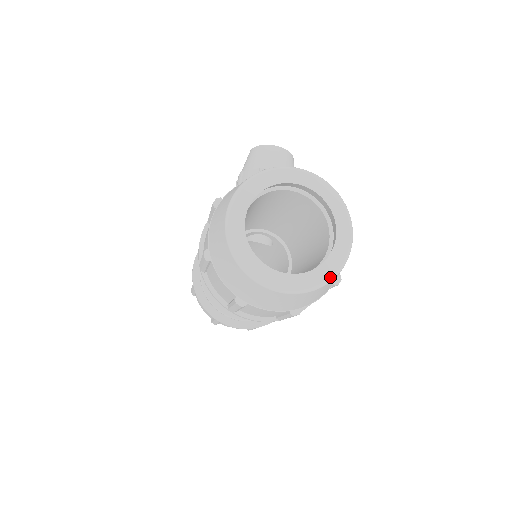
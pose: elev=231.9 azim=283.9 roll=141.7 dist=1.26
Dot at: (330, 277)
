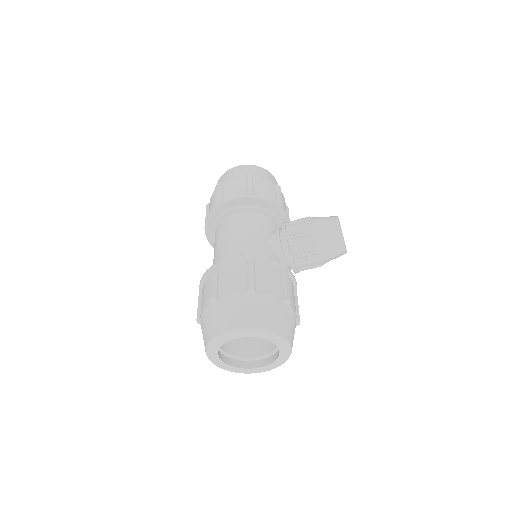
Dot at: occluded
